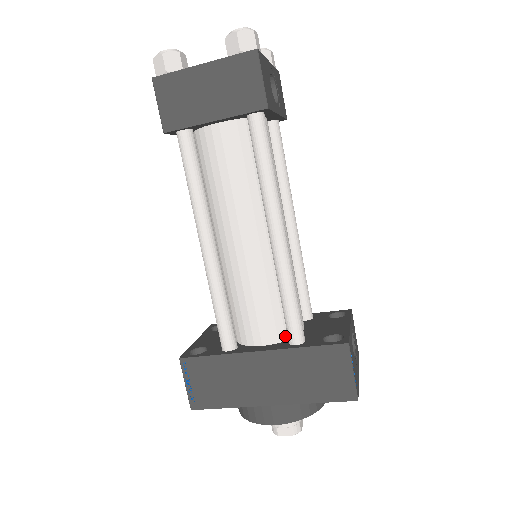
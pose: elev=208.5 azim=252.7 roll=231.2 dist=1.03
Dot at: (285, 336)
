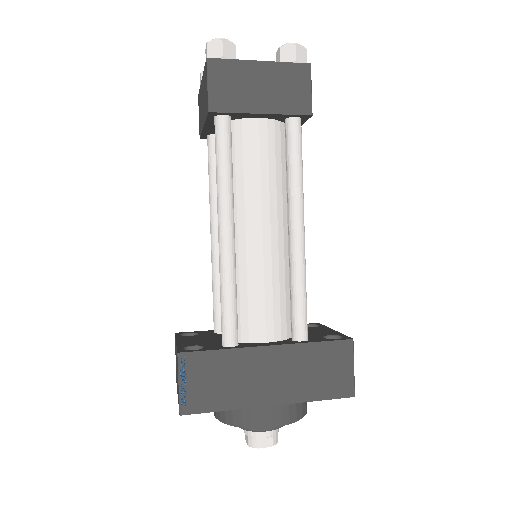
Dot at: (286, 334)
